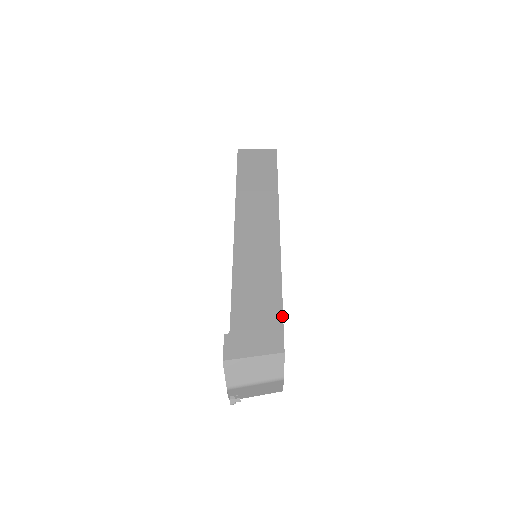
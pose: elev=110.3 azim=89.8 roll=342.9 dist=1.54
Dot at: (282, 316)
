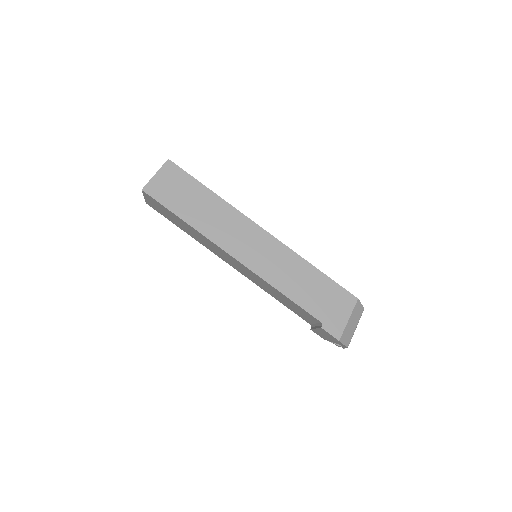
Dot at: (333, 281)
